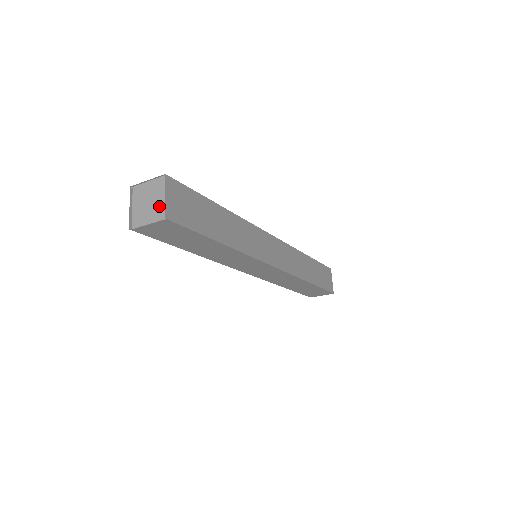
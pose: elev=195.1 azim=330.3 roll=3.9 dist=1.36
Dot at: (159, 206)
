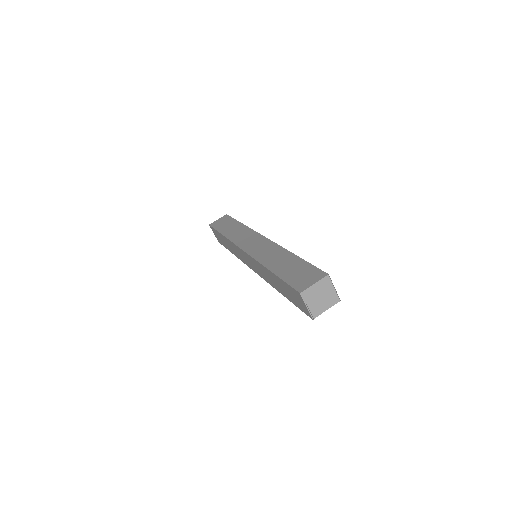
Dot at: (331, 296)
